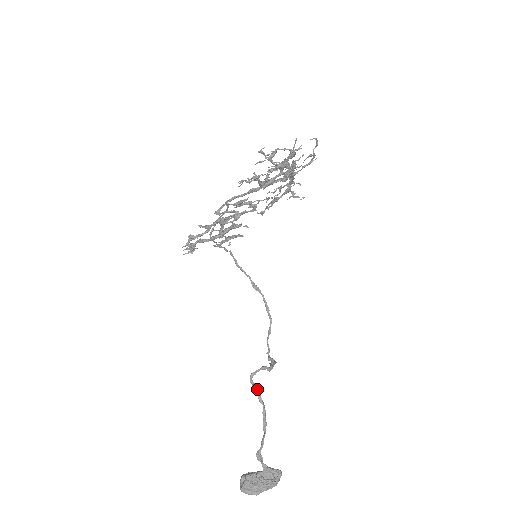
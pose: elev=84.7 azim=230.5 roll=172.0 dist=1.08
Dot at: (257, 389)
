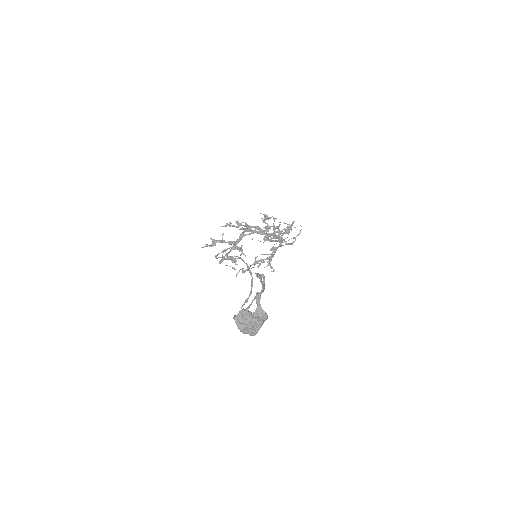
Dot at: occluded
